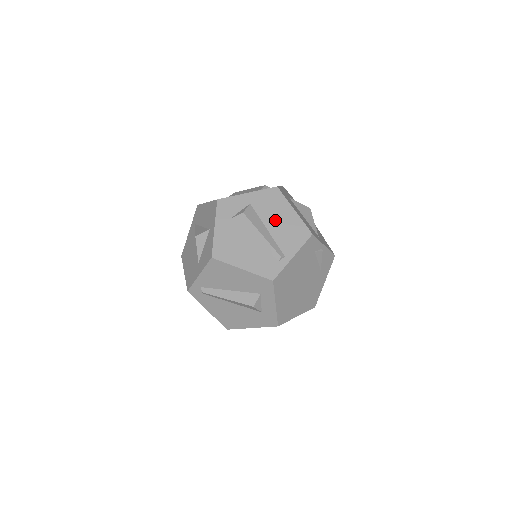
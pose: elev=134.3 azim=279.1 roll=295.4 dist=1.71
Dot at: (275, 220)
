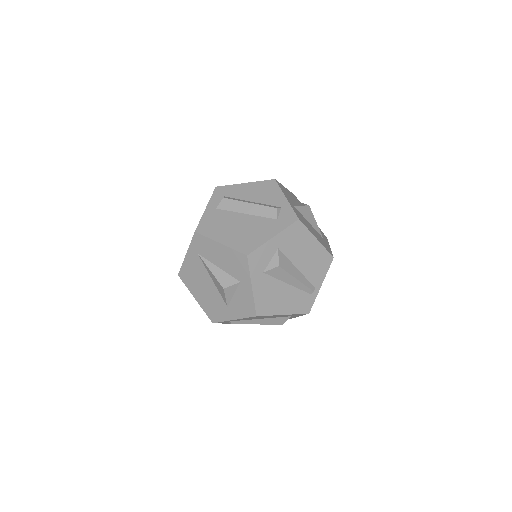
Dot at: (303, 257)
